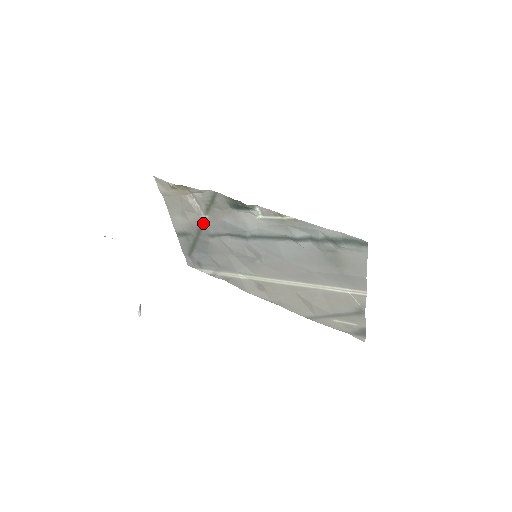
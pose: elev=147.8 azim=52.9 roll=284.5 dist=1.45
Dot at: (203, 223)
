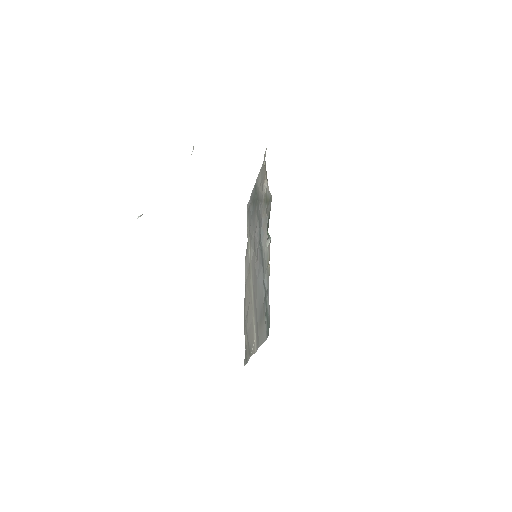
Dot at: (261, 202)
